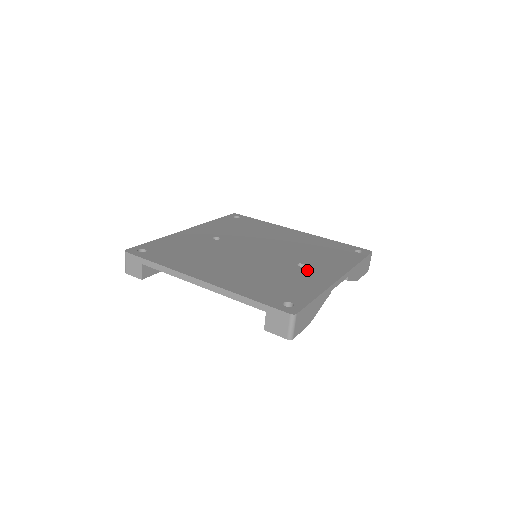
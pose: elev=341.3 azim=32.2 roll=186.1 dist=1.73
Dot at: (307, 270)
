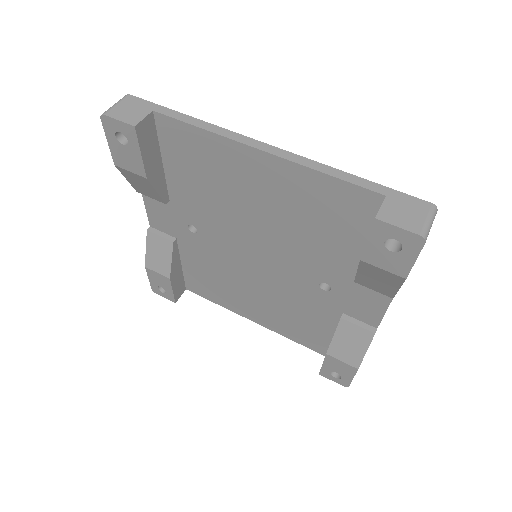
Dot at: occluded
